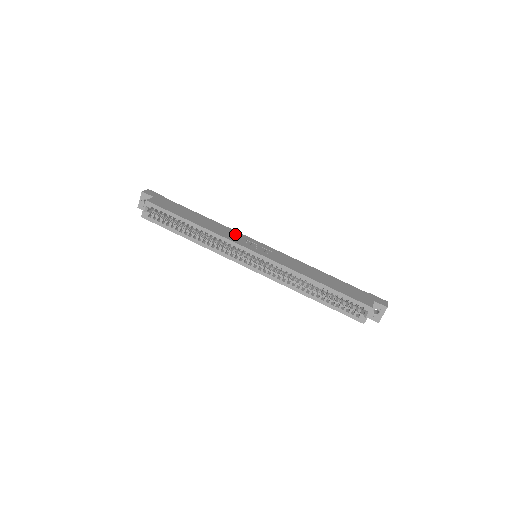
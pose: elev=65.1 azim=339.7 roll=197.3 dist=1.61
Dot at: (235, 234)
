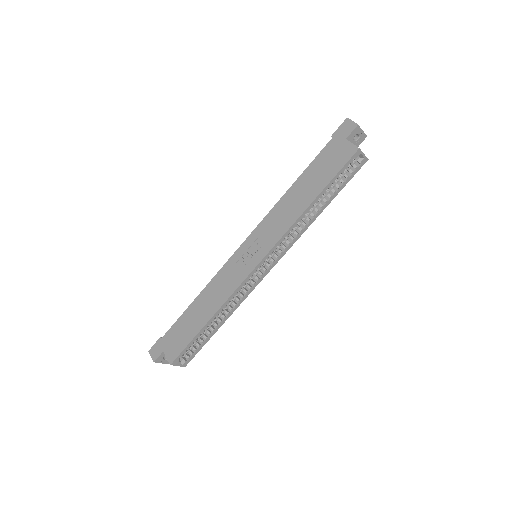
Dot at: (226, 275)
